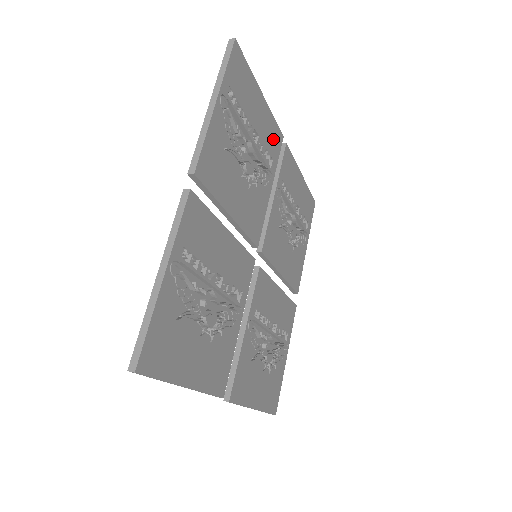
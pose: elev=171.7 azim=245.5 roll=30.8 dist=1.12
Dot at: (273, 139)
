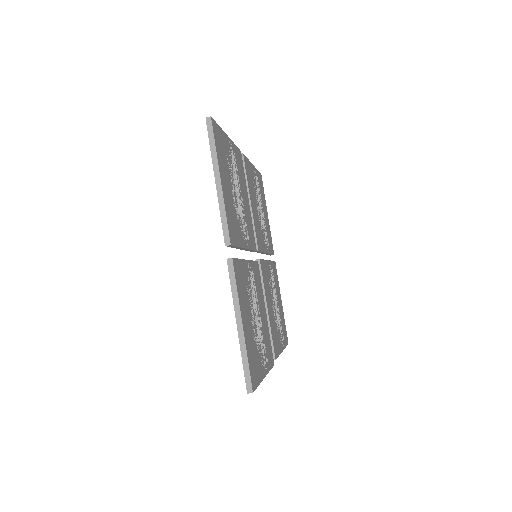
Dot at: (270, 240)
